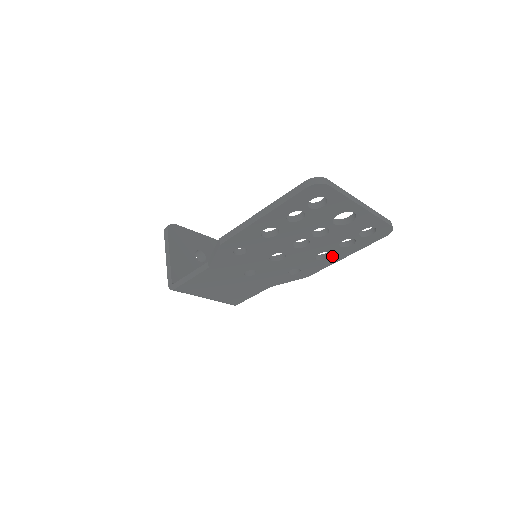
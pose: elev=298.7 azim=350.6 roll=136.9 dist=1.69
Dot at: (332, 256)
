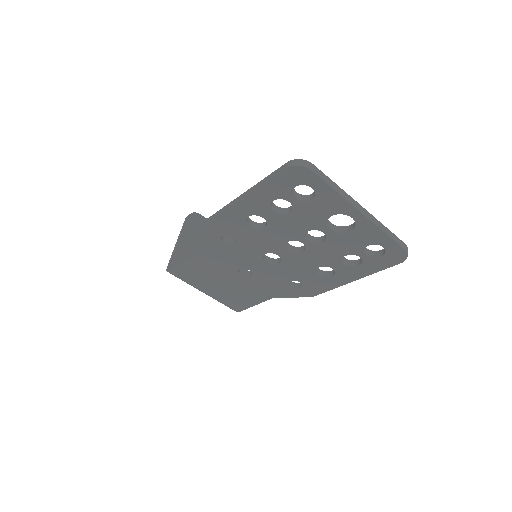
Dot at: (337, 275)
